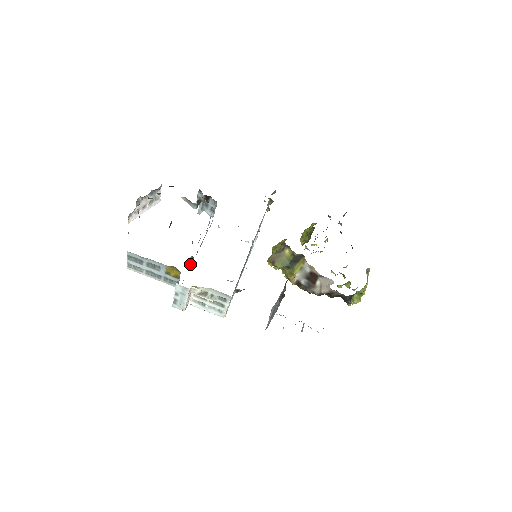
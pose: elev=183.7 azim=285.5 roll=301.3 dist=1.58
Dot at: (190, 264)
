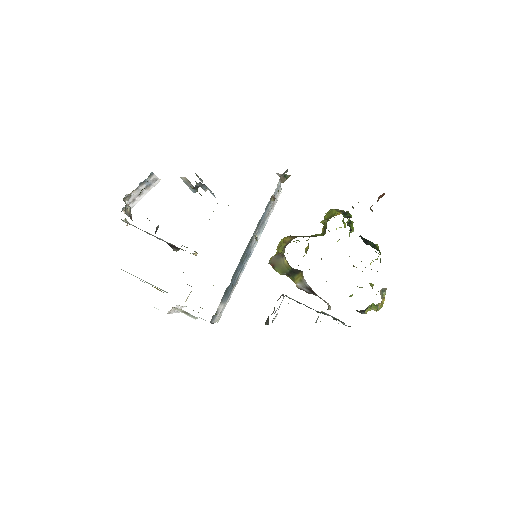
Dot at: (193, 254)
